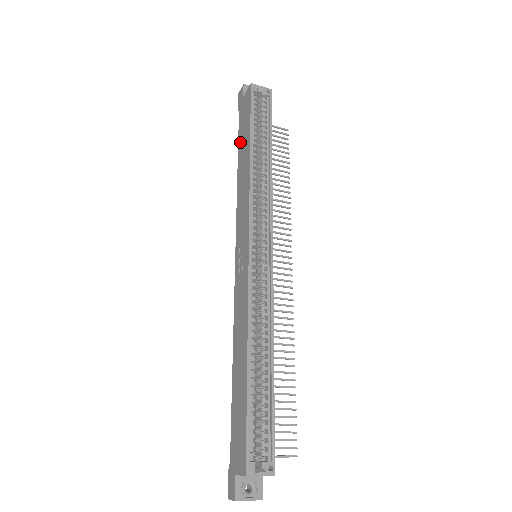
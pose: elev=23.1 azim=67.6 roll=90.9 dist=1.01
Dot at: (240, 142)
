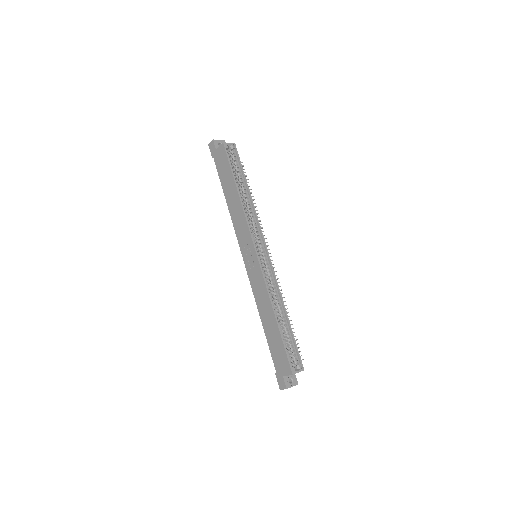
Dot at: (223, 182)
